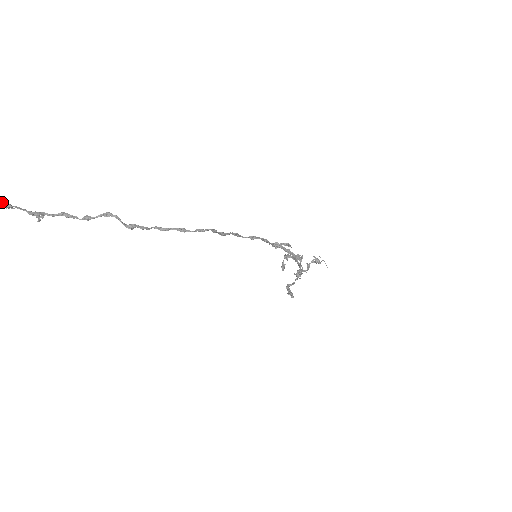
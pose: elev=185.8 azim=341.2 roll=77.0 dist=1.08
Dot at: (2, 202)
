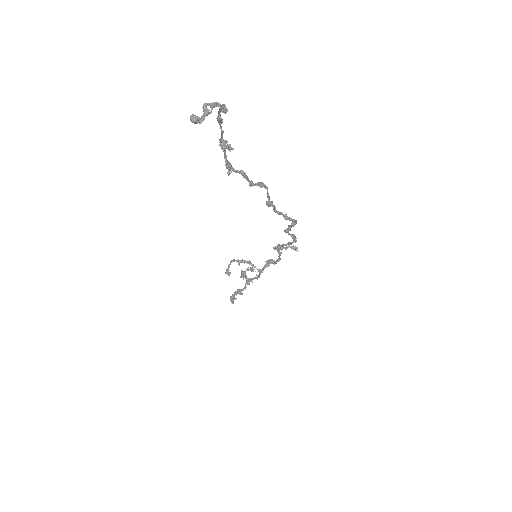
Dot at: (221, 138)
